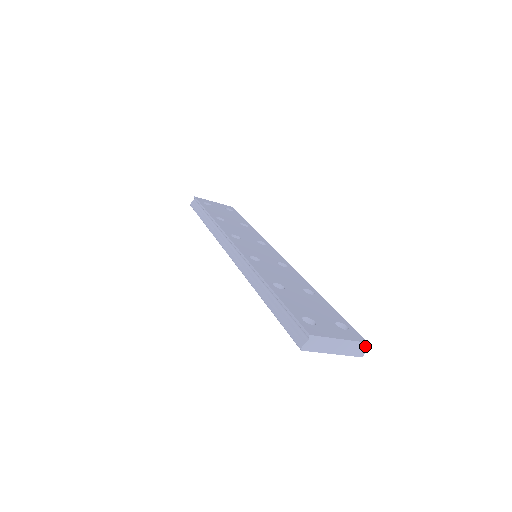
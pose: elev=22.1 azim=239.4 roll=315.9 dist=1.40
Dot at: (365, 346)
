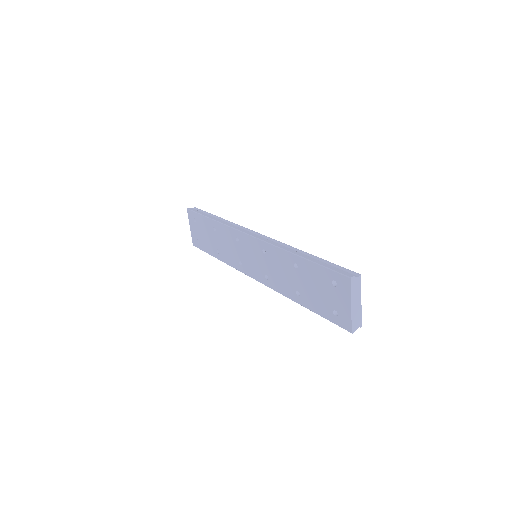
Dot at: occluded
